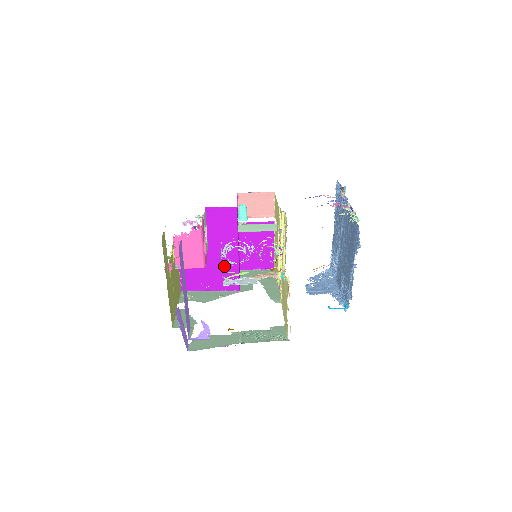
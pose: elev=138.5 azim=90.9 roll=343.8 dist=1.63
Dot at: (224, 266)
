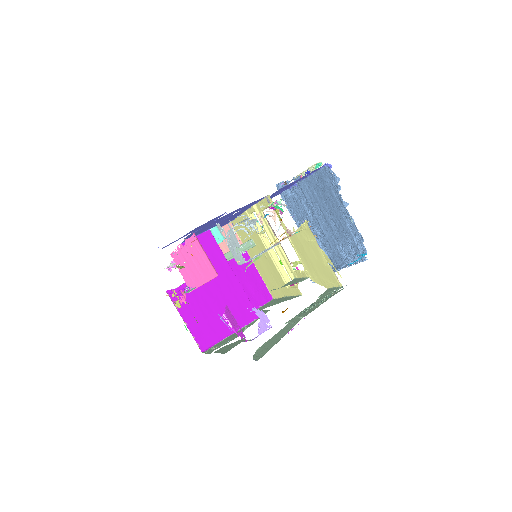
Dot at: (230, 298)
